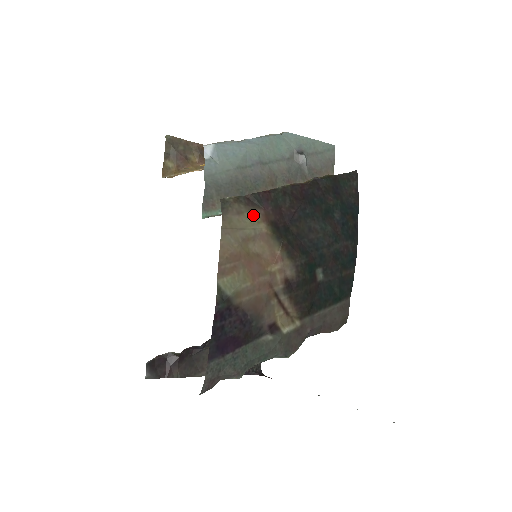
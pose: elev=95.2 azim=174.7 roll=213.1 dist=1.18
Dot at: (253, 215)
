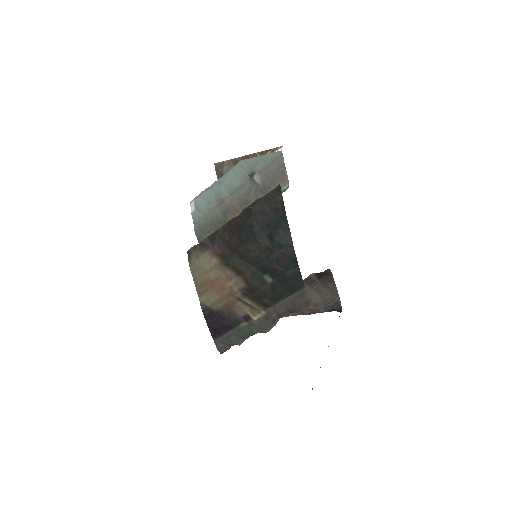
Dot at: (206, 255)
